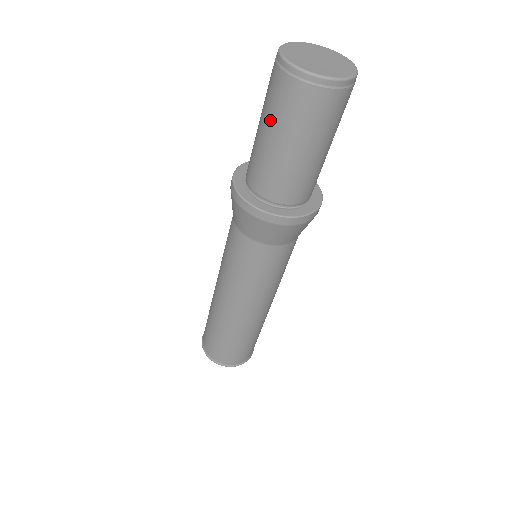
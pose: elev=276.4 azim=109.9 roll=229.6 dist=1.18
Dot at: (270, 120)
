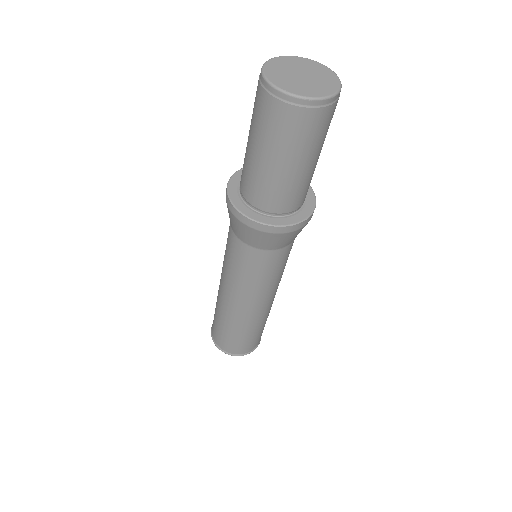
Dot at: (260, 139)
